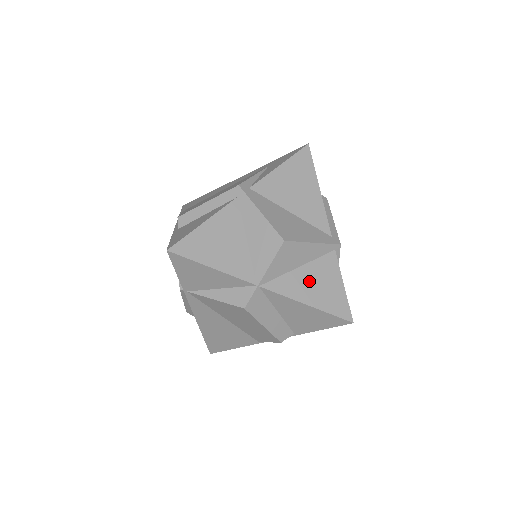
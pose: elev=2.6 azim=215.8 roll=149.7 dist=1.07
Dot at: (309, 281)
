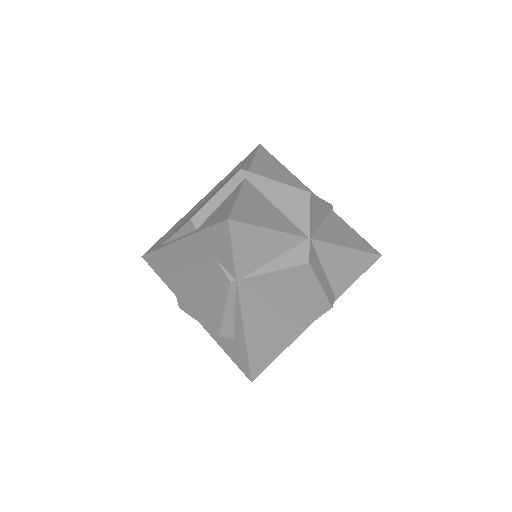
Dot at: (335, 231)
